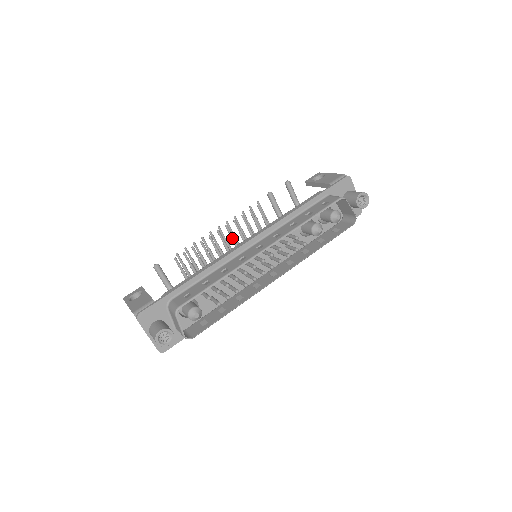
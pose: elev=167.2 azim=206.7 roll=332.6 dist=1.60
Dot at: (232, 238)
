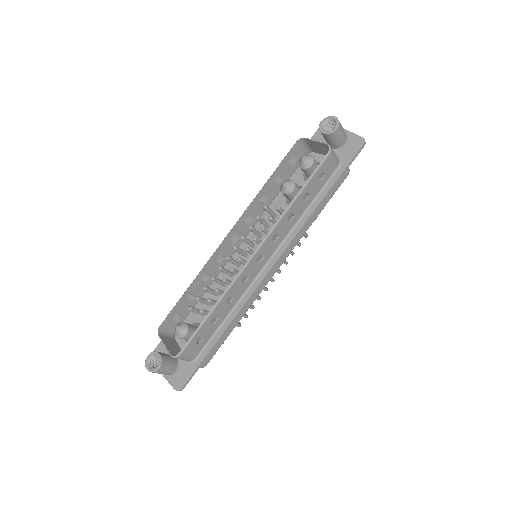
Dot at: occluded
